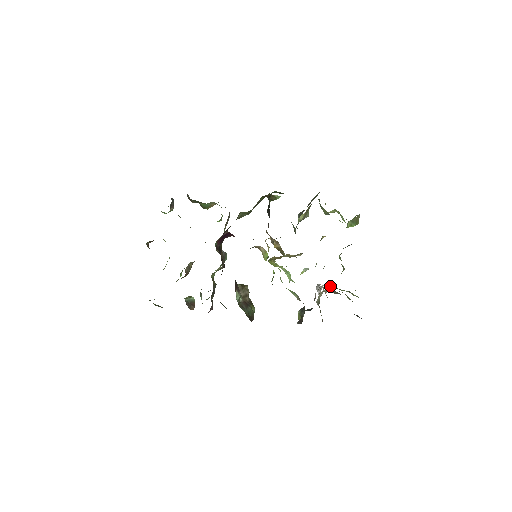
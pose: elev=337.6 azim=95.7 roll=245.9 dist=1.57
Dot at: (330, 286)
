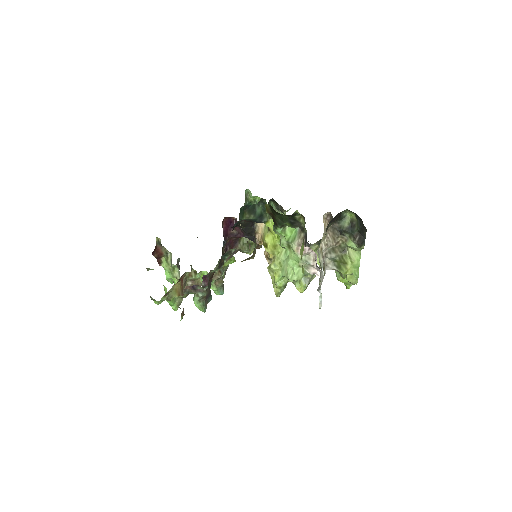
Dot at: (330, 264)
